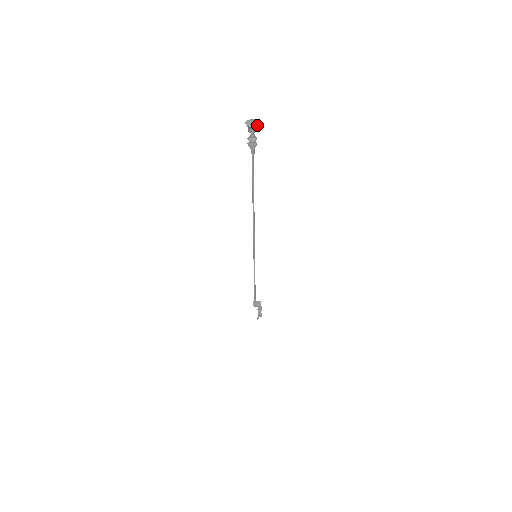
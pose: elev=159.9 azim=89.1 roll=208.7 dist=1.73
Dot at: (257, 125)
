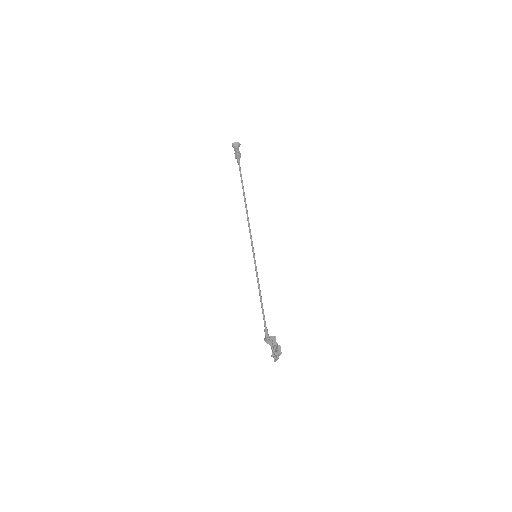
Dot at: (240, 144)
